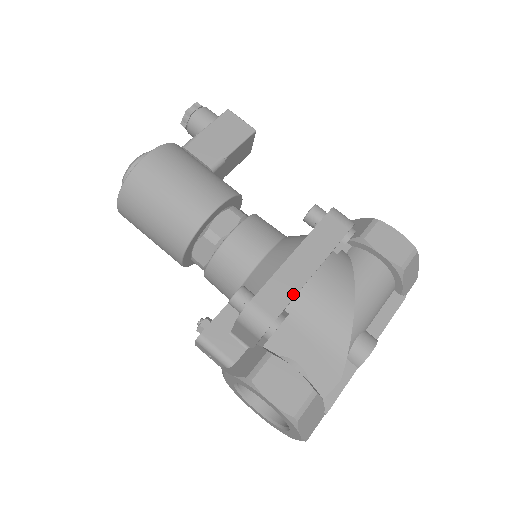
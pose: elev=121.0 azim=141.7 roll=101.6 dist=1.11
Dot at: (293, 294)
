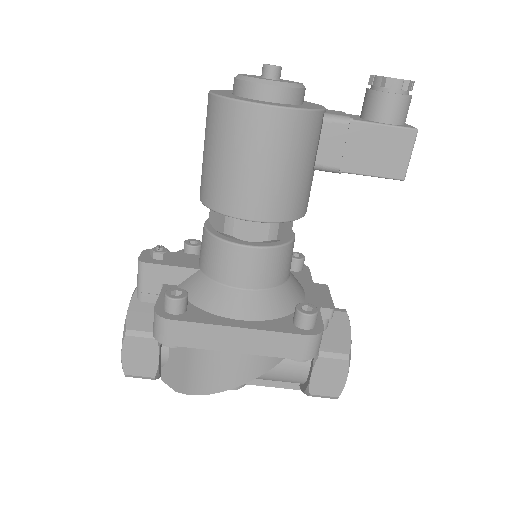
Dot at: (202, 347)
